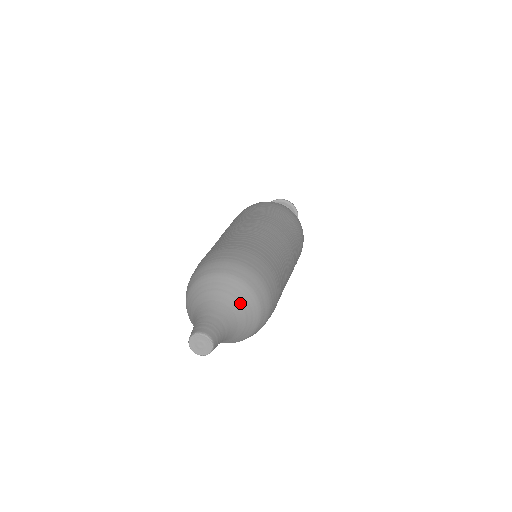
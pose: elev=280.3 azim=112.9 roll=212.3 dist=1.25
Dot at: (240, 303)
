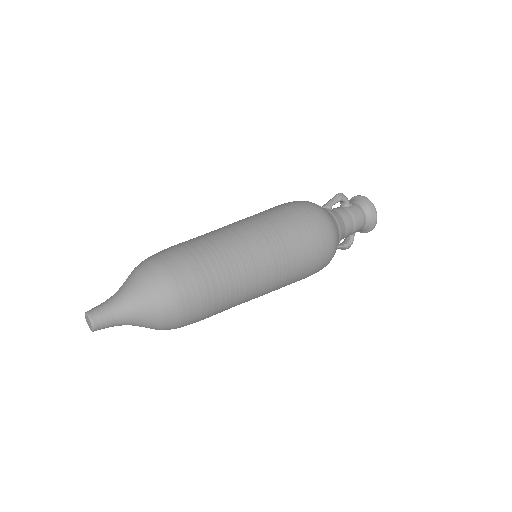
Dot at: (145, 321)
